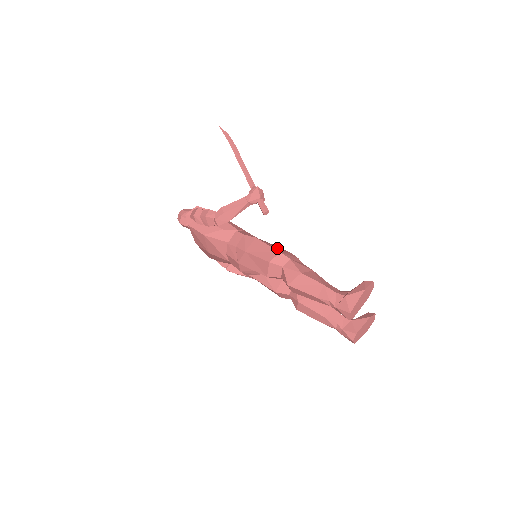
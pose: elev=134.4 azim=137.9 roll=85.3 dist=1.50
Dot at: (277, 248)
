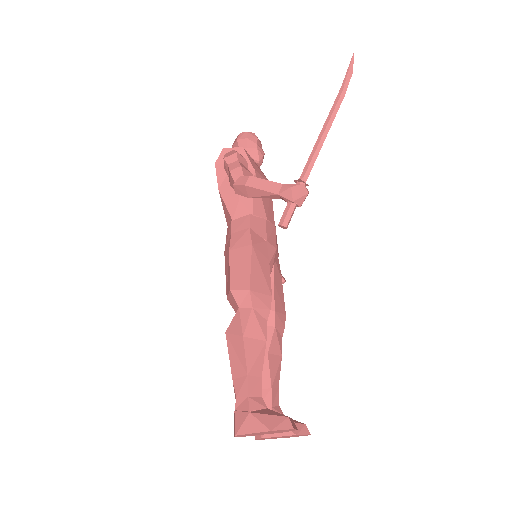
Dot at: (258, 278)
